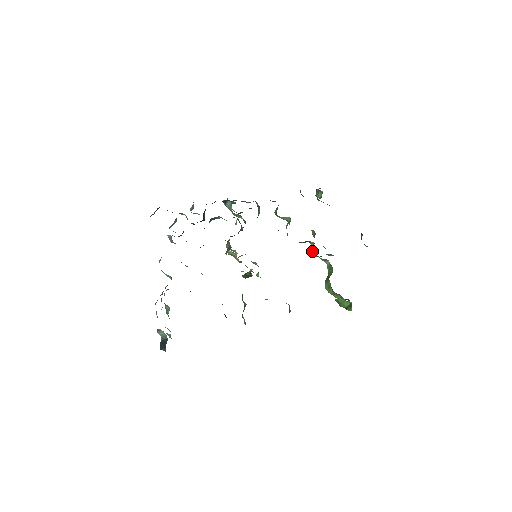
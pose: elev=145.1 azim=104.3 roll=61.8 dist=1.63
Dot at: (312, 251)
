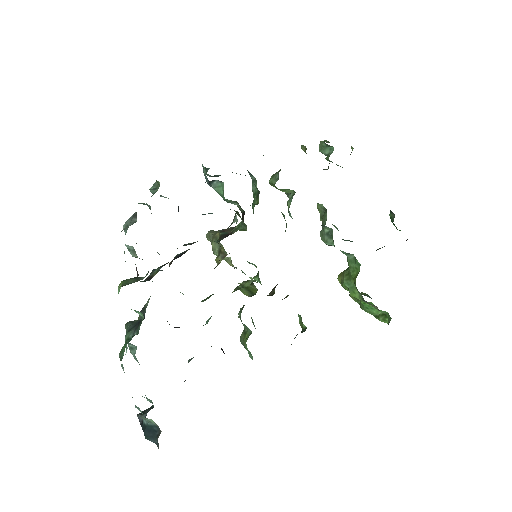
Dot at: (328, 240)
